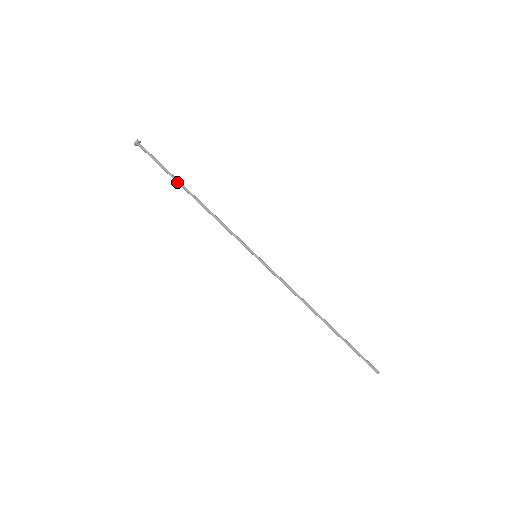
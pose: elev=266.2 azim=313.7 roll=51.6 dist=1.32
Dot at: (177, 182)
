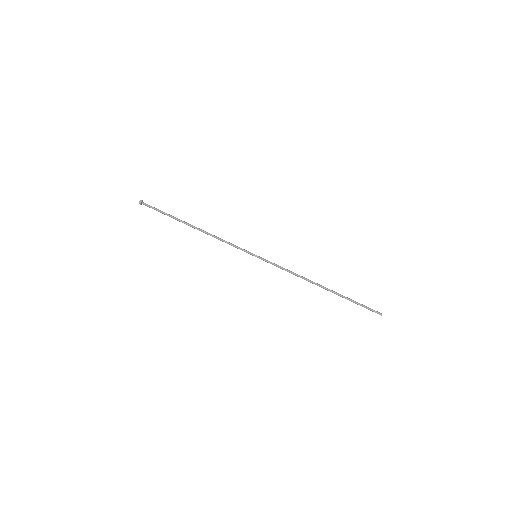
Dot at: (179, 220)
